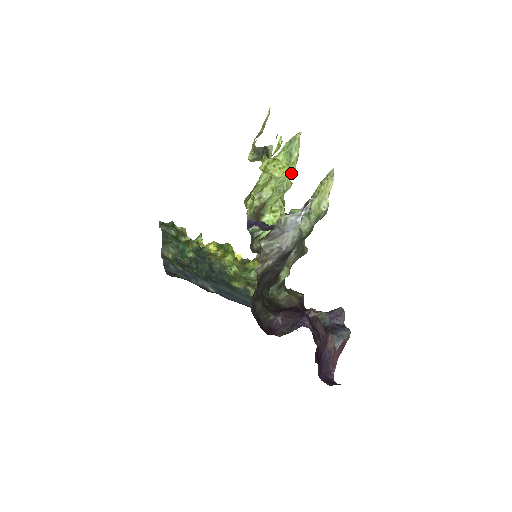
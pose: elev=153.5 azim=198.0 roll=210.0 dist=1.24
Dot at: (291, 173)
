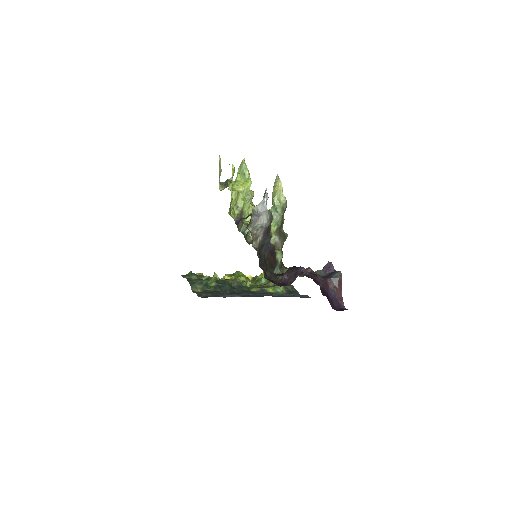
Dot at: (250, 185)
